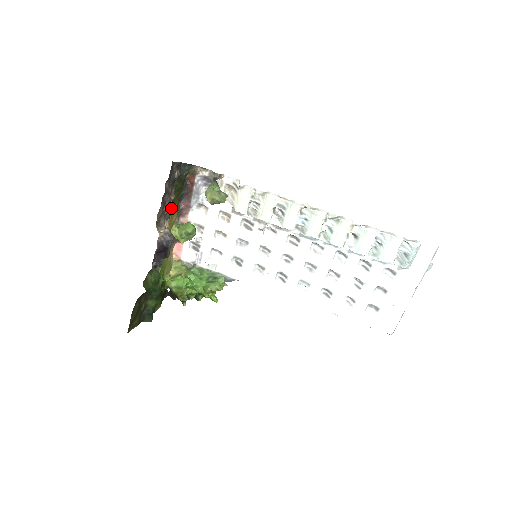
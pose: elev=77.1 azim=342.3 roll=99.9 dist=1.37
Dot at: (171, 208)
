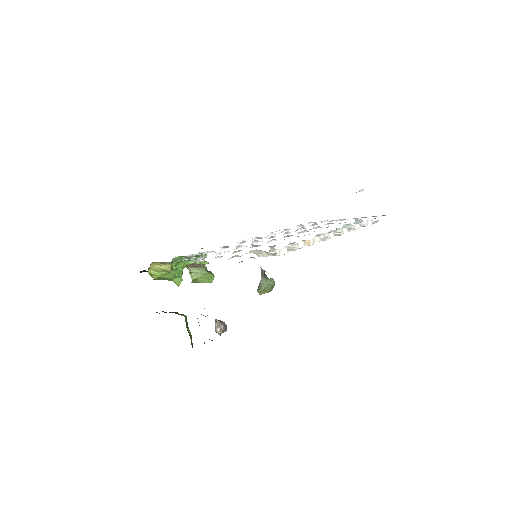
Dot at: occluded
